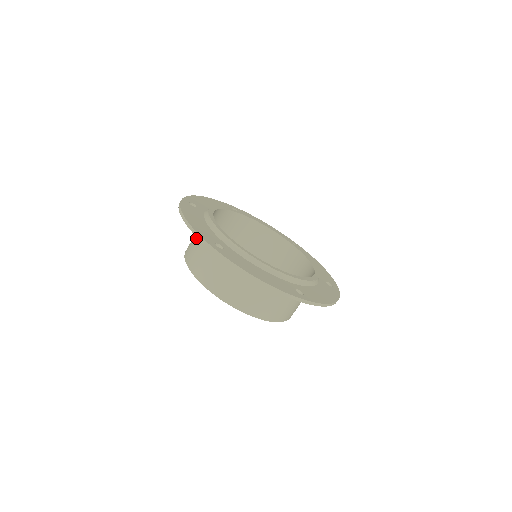
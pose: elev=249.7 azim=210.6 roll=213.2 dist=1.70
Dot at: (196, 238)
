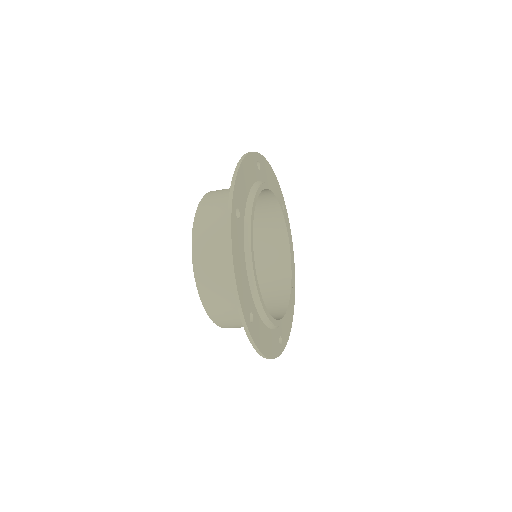
Dot at: (220, 251)
